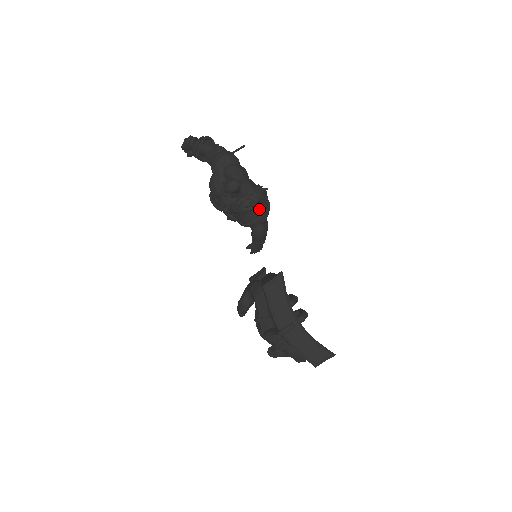
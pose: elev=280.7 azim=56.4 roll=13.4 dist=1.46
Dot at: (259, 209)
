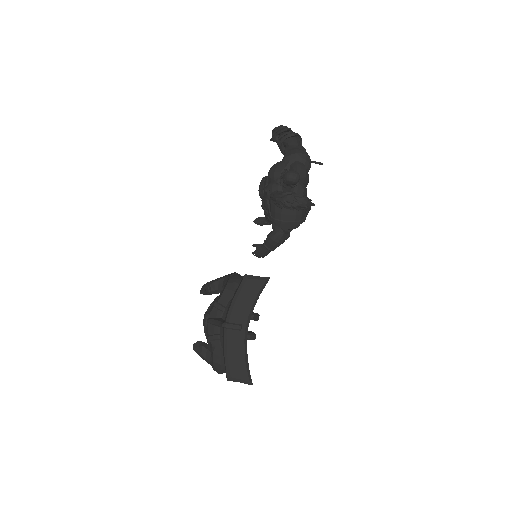
Dot at: (295, 214)
